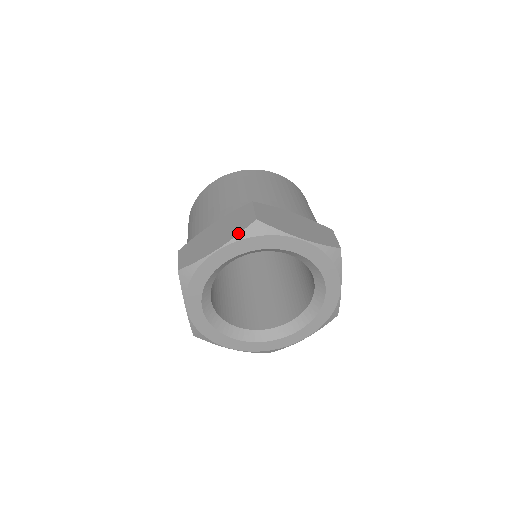
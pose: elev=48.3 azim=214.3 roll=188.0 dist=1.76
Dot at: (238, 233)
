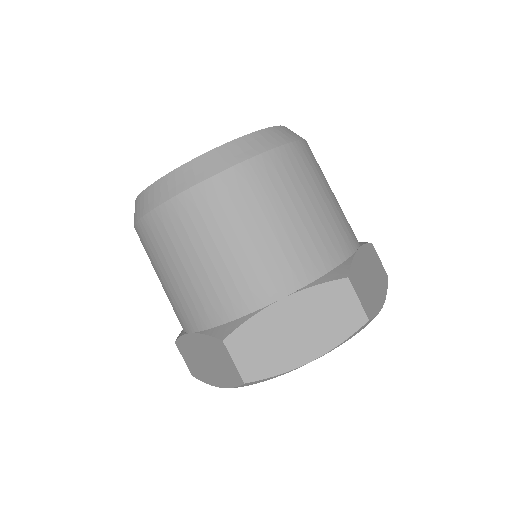
Dot at: (344, 340)
